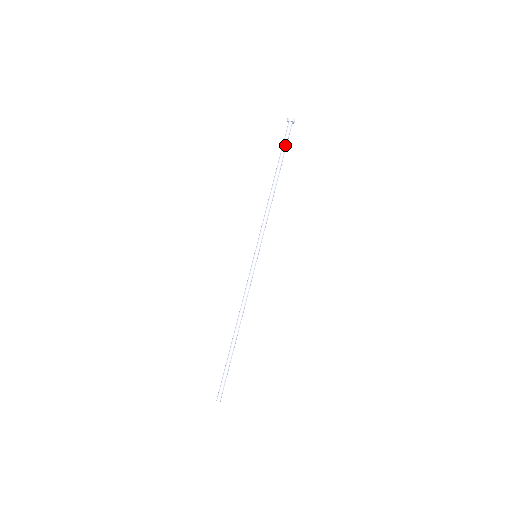
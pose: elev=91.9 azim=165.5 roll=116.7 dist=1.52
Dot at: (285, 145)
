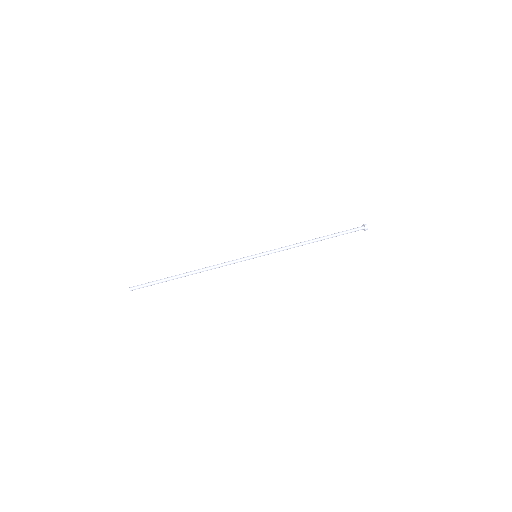
Dot at: (345, 231)
